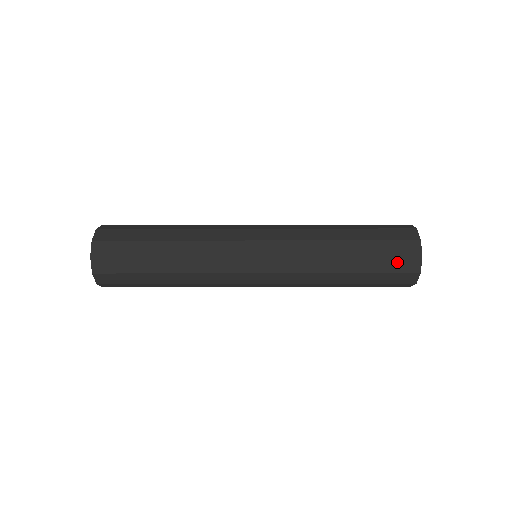
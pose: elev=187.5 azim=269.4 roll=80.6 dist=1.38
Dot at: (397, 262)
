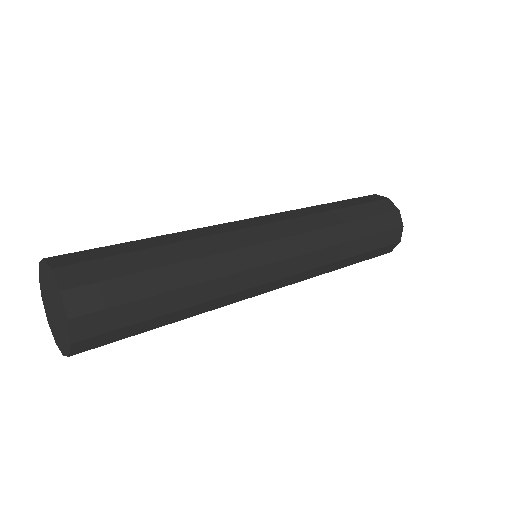
Dot at: (386, 219)
